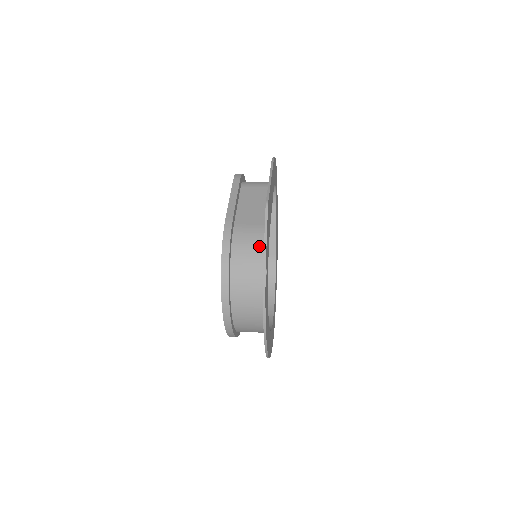
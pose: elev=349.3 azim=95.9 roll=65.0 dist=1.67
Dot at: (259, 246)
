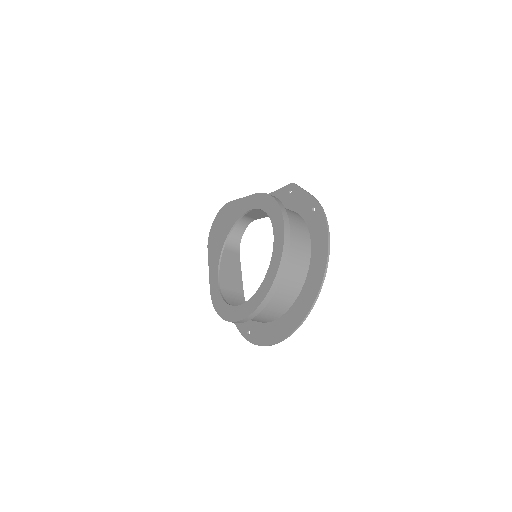
Dot at: occluded
